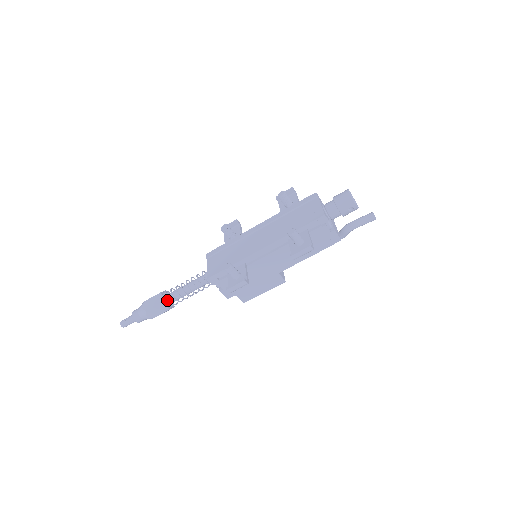
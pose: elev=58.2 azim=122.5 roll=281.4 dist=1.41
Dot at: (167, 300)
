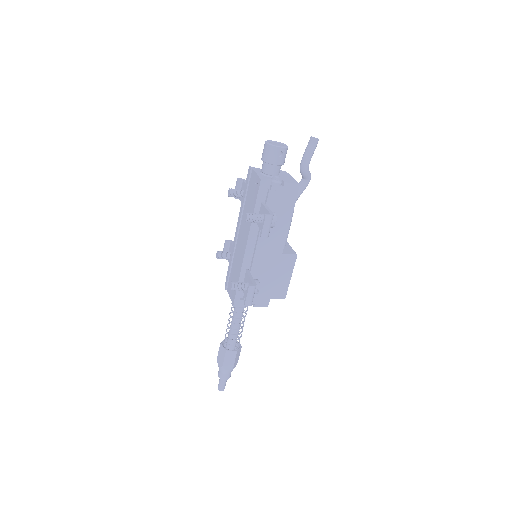
Dot at: (229, 346)
